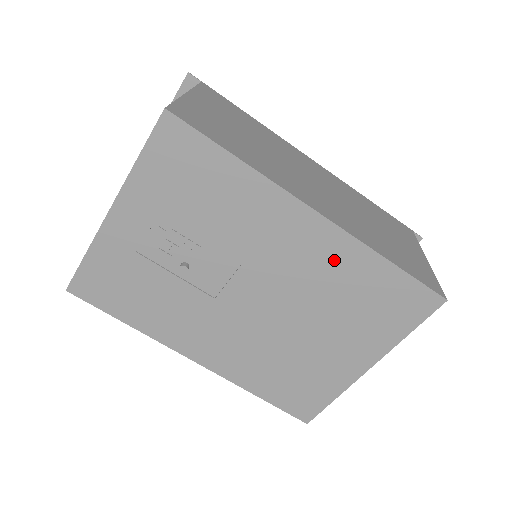
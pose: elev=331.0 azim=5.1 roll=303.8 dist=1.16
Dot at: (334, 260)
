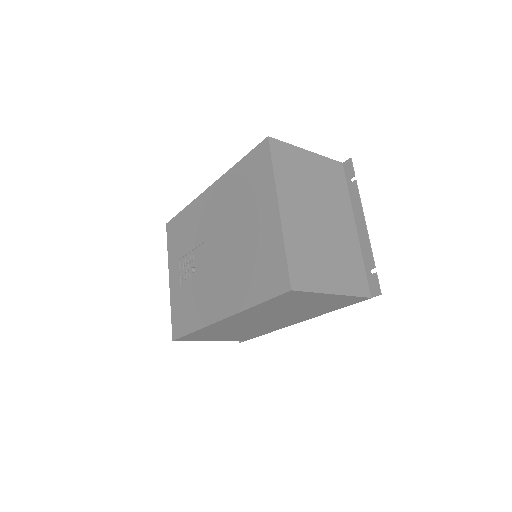
Dot at: (225, 192)
